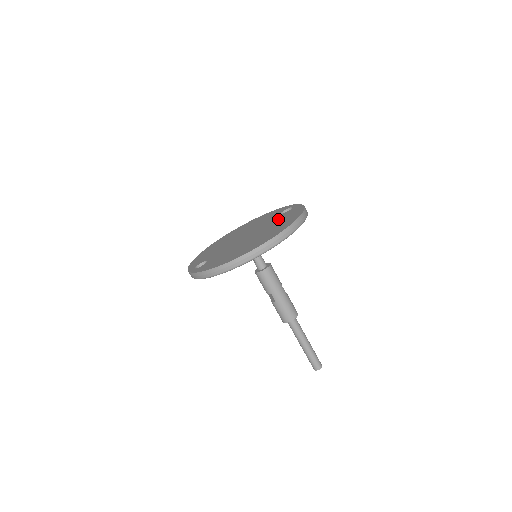
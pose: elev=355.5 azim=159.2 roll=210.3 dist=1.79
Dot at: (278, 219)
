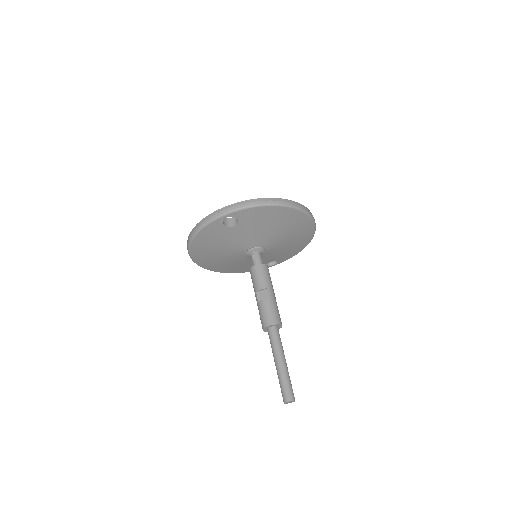
Dot at: occluded
